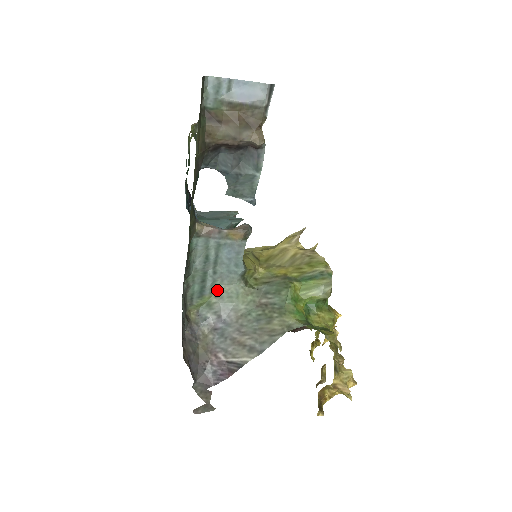
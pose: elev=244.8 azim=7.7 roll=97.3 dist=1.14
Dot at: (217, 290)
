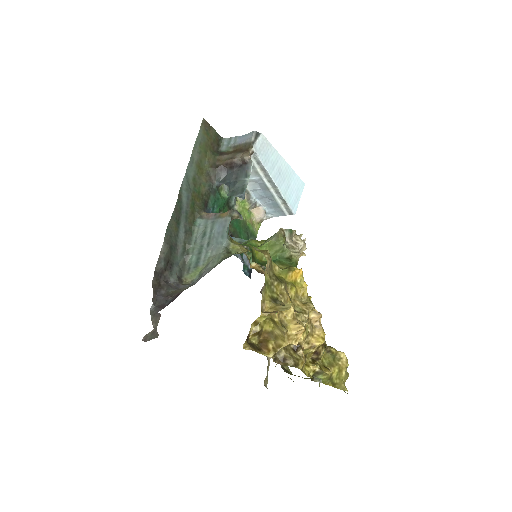
Dot at: (208, 261)
